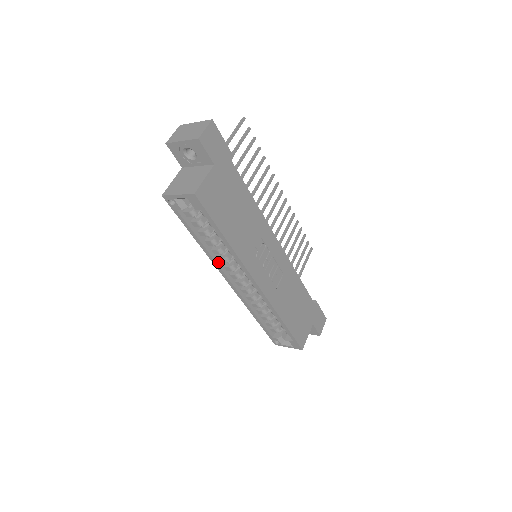
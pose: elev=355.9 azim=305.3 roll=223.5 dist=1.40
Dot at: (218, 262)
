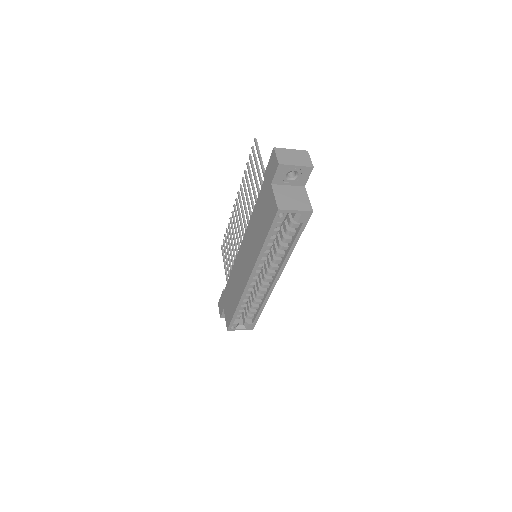
Dot at: (258, 263)
